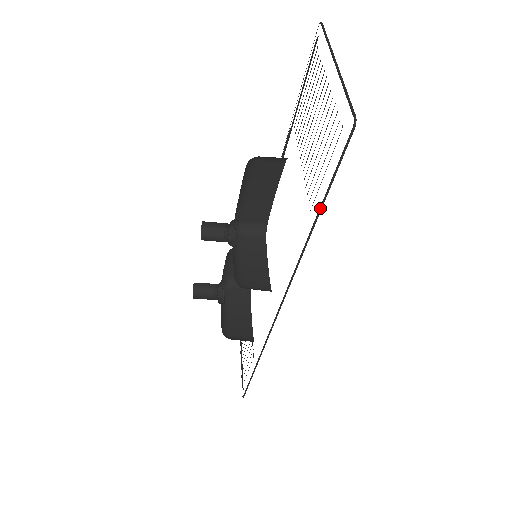
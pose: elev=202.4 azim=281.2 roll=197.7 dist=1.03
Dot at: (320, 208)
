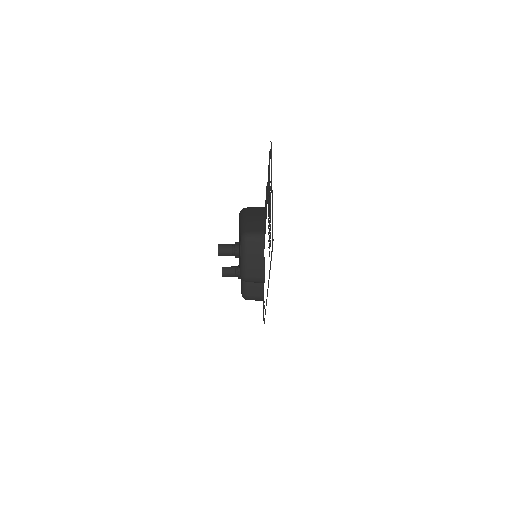
Dot at: (270, 265)
